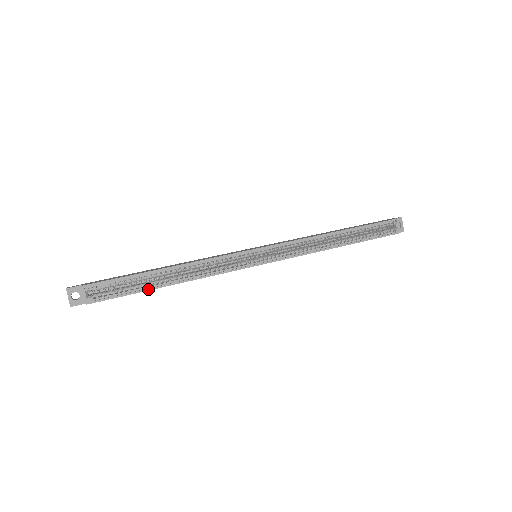
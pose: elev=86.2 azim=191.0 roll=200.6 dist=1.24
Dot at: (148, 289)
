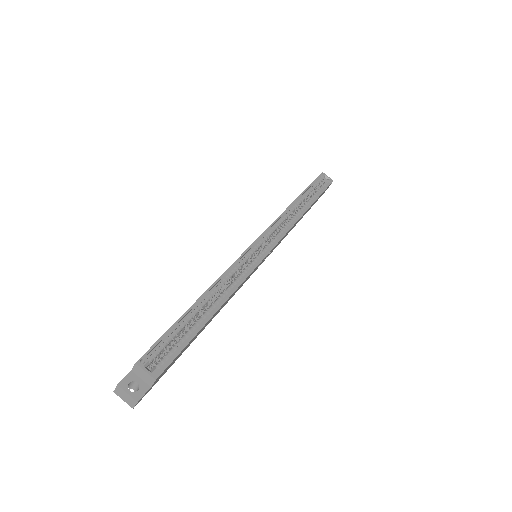
Dot at: (201, 326)
